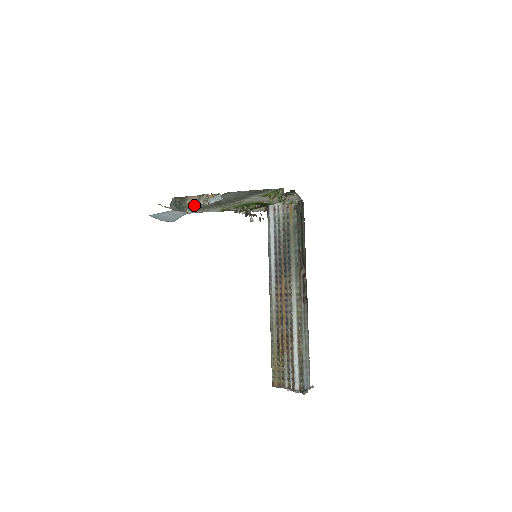
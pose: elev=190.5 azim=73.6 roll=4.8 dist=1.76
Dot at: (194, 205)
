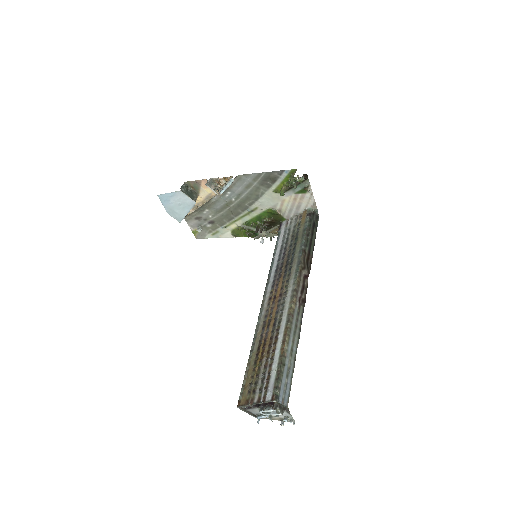
Dot at: (206, 214)
